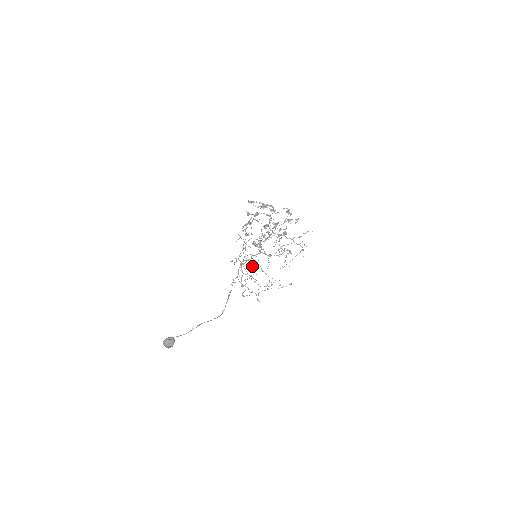
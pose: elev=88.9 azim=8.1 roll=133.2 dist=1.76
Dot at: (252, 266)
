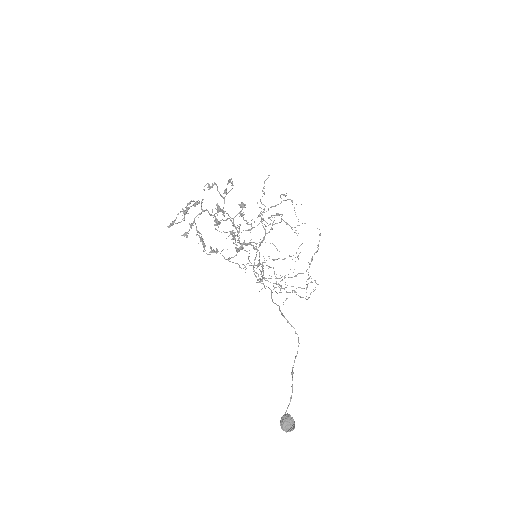
Dot at: occluded
